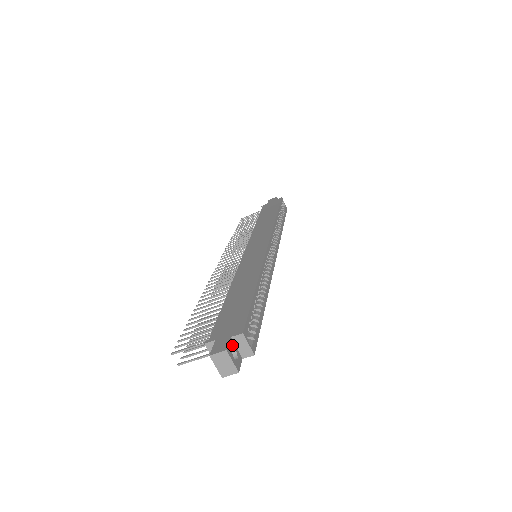
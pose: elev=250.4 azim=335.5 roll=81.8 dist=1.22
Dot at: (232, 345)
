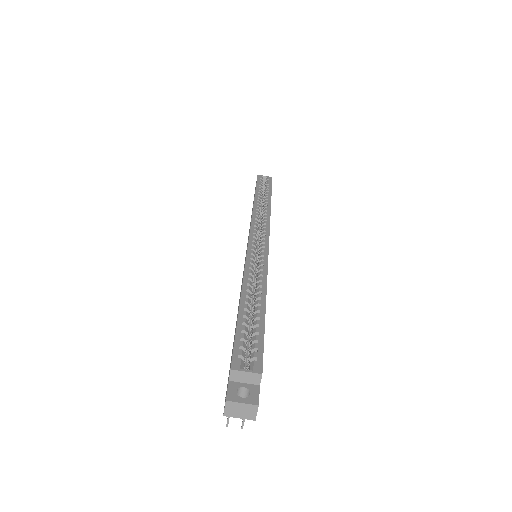
Dot at: (234, 387)
